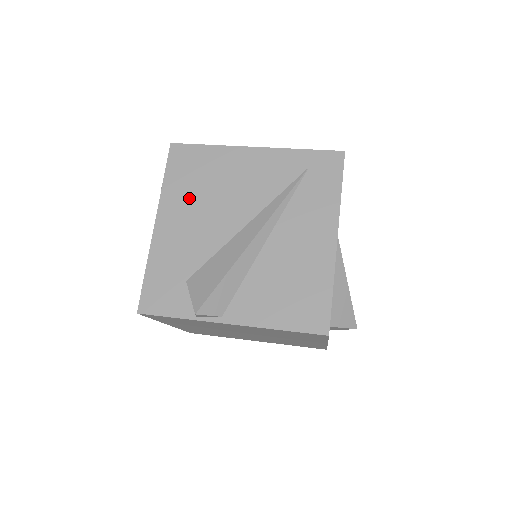
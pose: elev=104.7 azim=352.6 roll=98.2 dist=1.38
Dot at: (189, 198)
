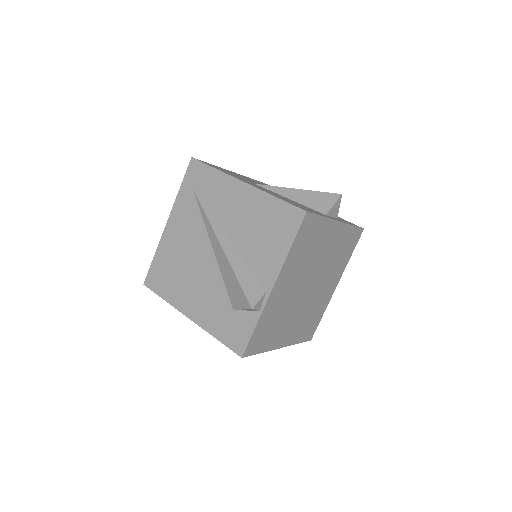
Dot at: (181, 285)
